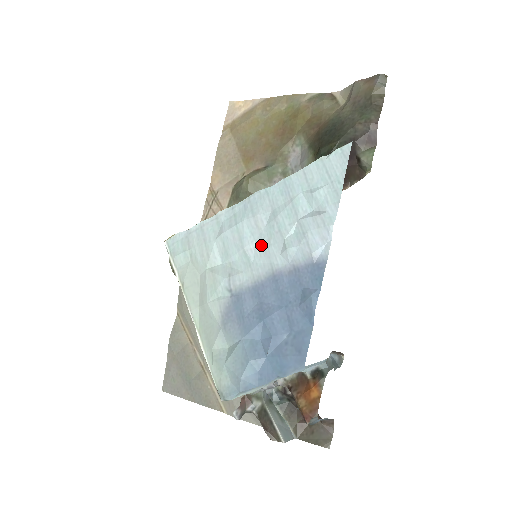
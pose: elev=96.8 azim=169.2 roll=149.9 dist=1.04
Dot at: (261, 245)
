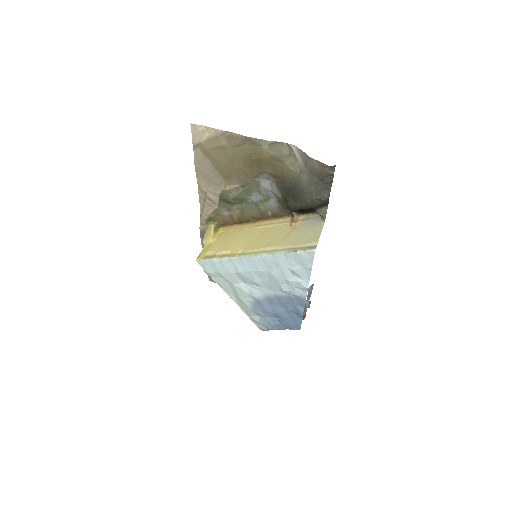
Dot at: (266, 283)
